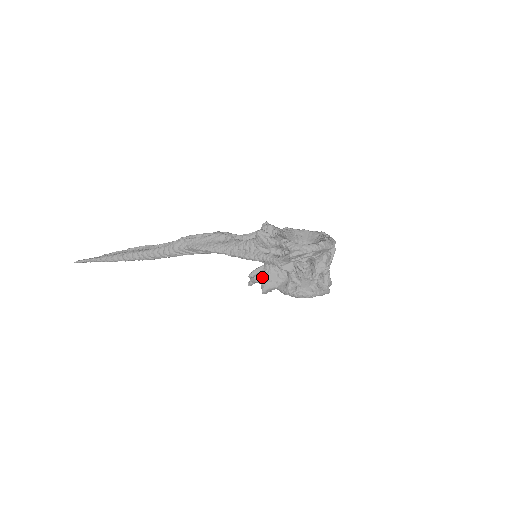
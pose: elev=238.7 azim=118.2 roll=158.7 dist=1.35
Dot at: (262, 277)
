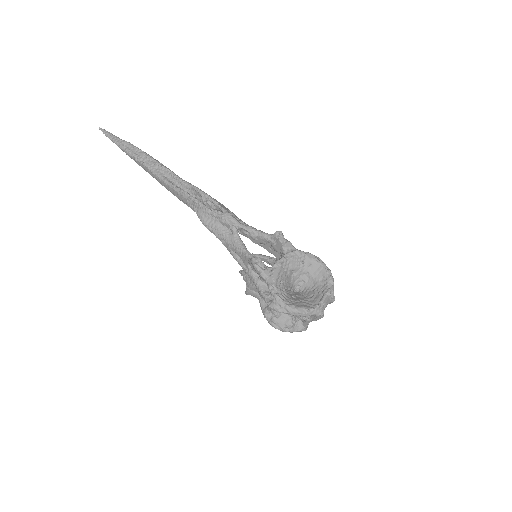
Dot at: (249, 284)
